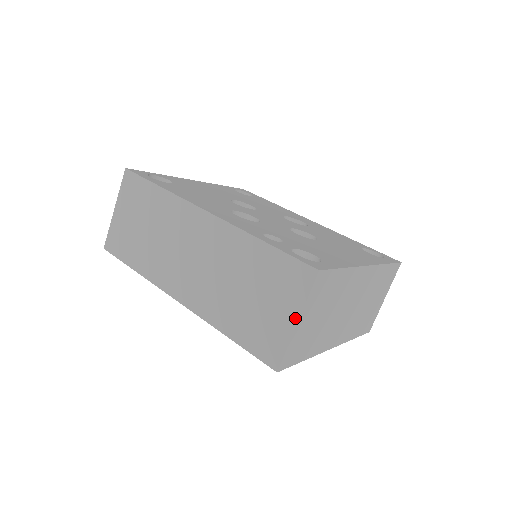
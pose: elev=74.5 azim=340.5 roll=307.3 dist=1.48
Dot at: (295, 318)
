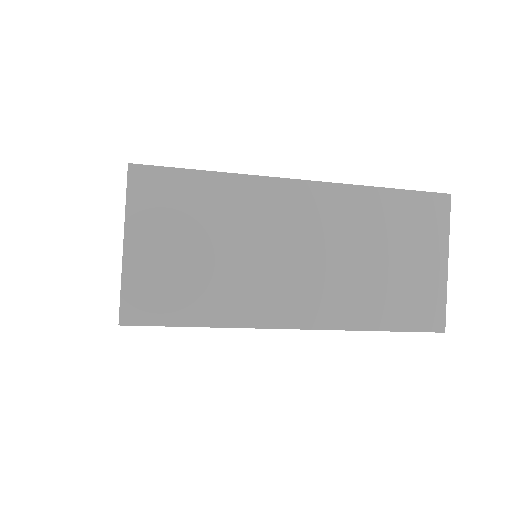
Dot at: (124, 239)
